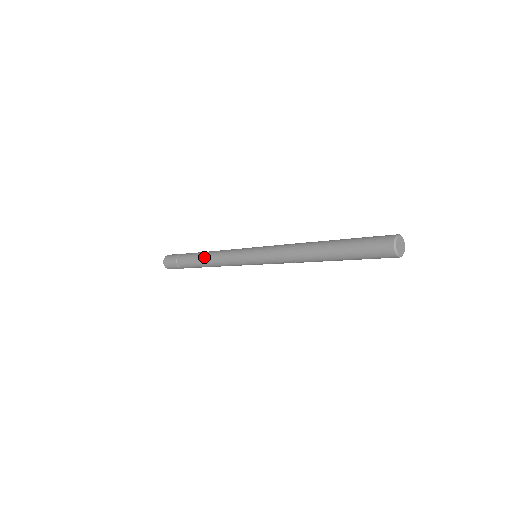
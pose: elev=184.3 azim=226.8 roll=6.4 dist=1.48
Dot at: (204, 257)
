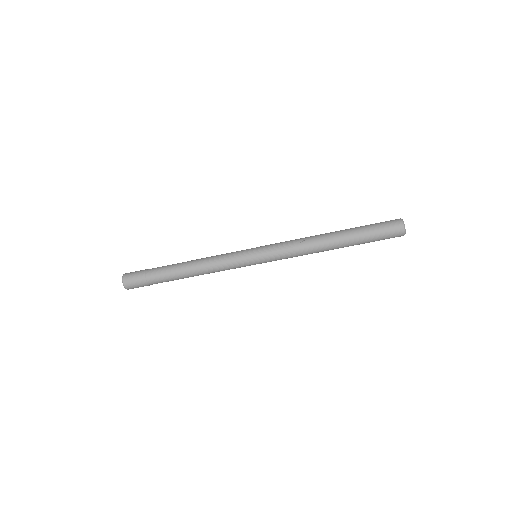
Dot at: occluded
